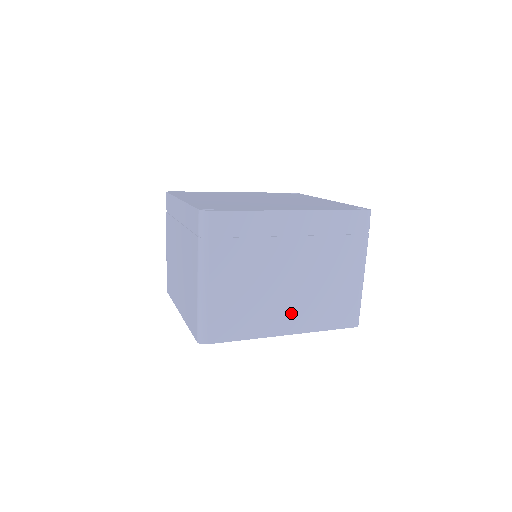
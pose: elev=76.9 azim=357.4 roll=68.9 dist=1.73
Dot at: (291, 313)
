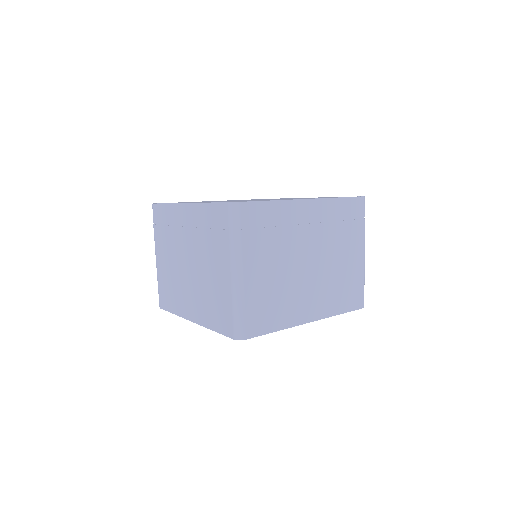
Dot at: (313, 300)
